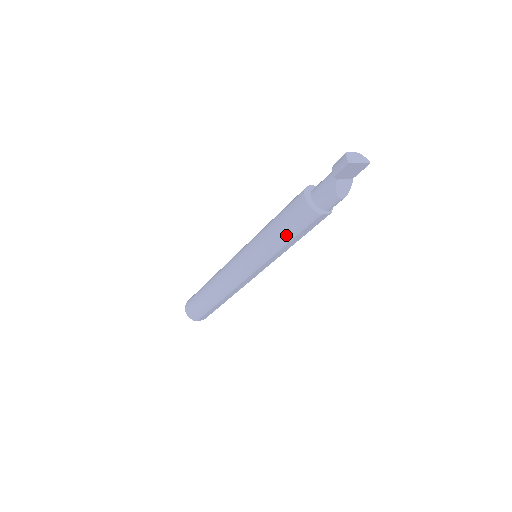
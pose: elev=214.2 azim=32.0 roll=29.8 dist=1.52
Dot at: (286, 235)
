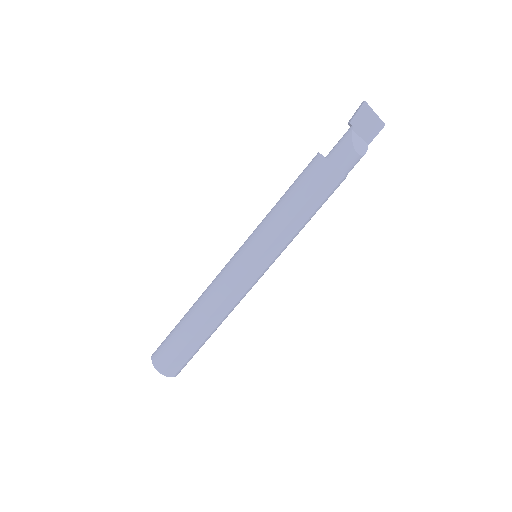
Dot at: (295, 200)
